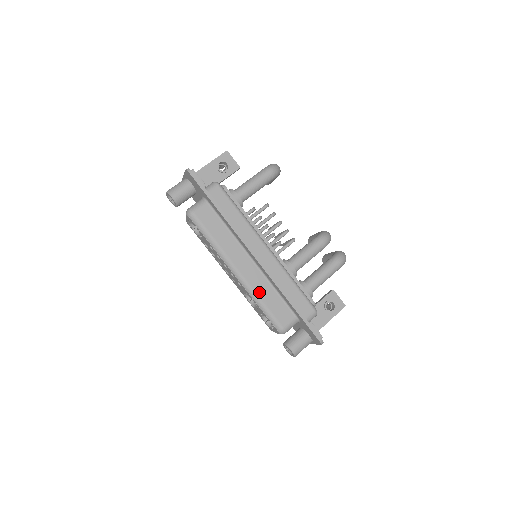
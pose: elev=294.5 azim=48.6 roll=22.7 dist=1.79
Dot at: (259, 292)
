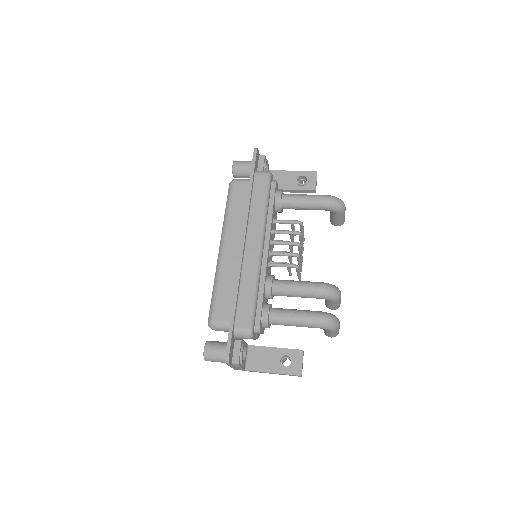
Dot at: (223, 275)
